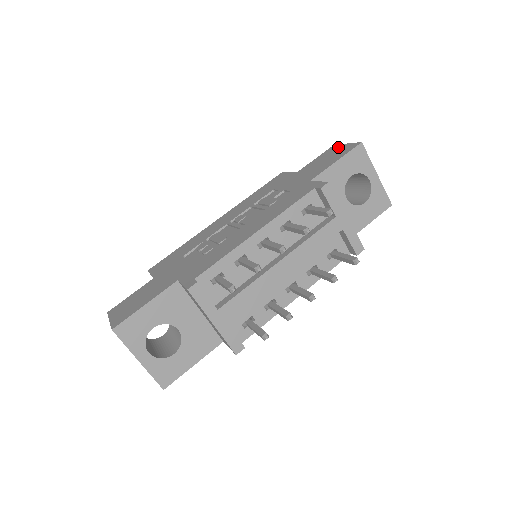
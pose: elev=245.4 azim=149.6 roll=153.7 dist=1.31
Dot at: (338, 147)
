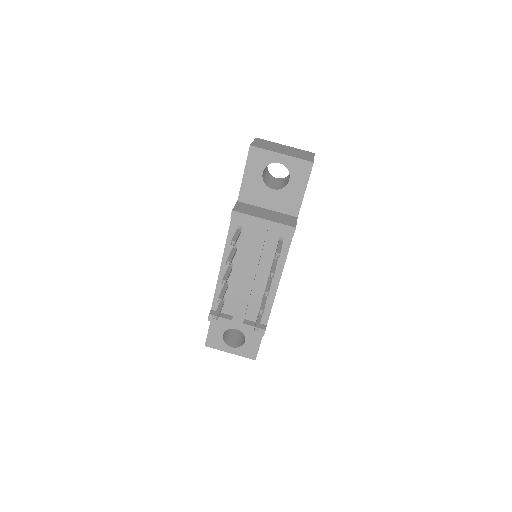
Dot at: occluded
